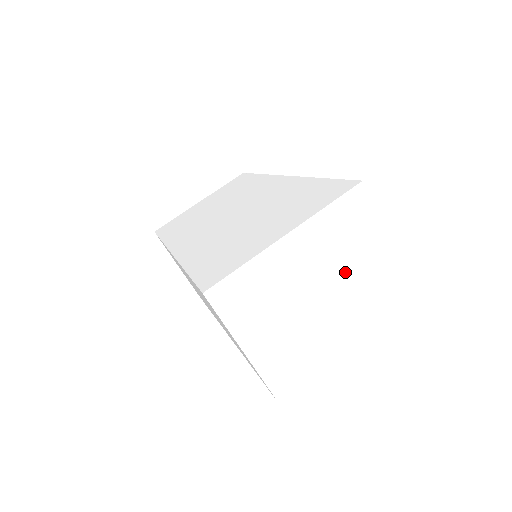
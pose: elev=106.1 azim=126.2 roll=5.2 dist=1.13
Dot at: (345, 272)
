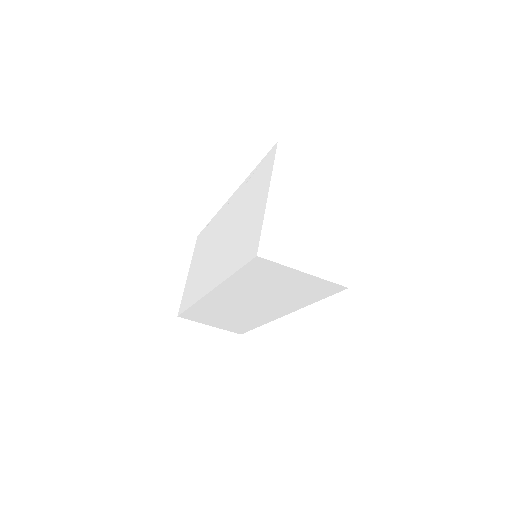
Dot at: (313, 192)
